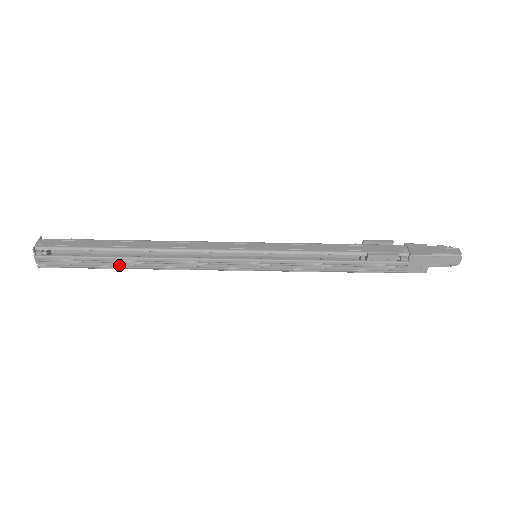
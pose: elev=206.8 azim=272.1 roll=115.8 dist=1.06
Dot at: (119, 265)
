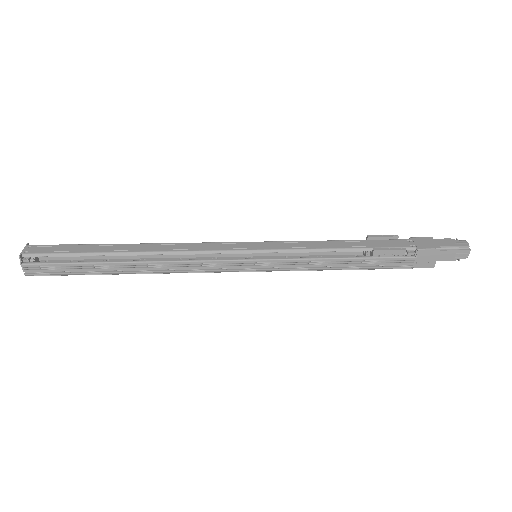
Dot at: (112, 270)
